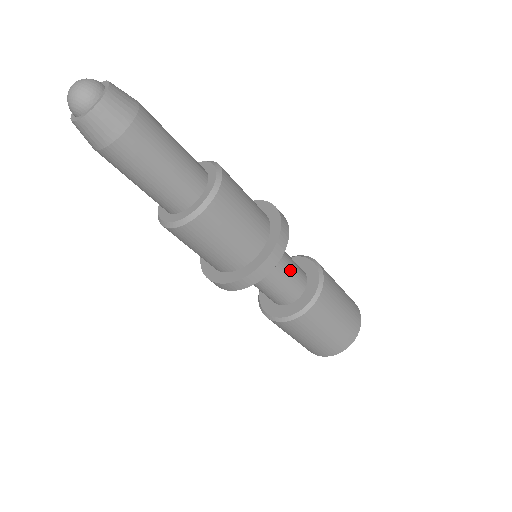
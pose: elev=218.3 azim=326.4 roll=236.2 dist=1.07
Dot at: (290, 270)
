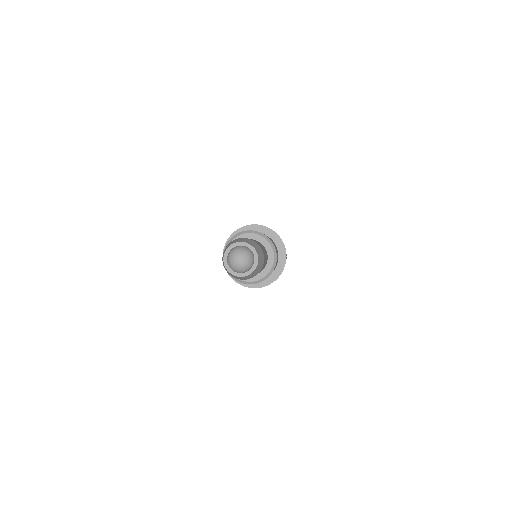
Dot at: occluded
